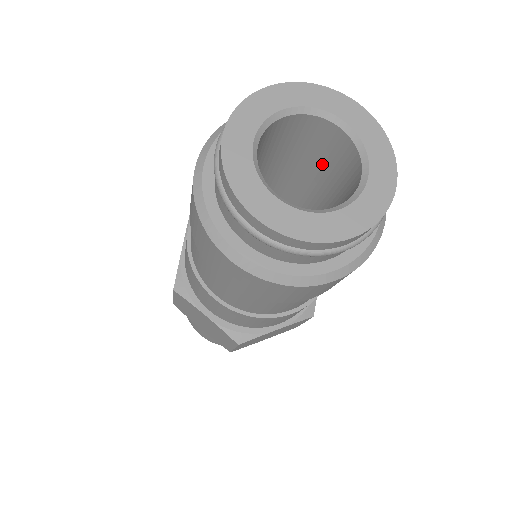
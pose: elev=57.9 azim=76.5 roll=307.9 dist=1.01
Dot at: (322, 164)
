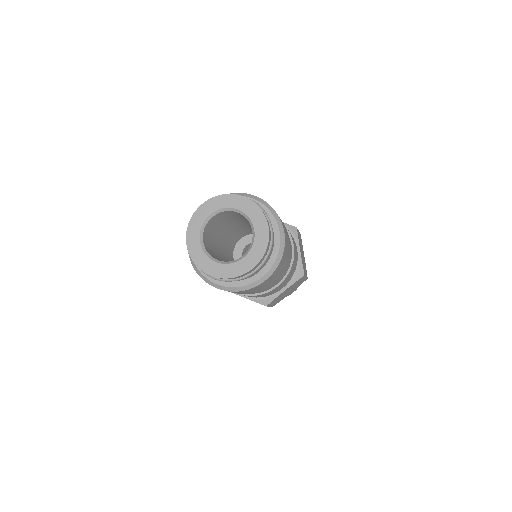
Dot at: (246, 220)
